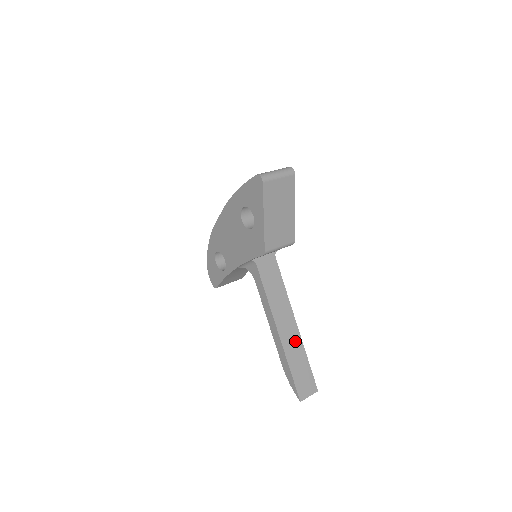
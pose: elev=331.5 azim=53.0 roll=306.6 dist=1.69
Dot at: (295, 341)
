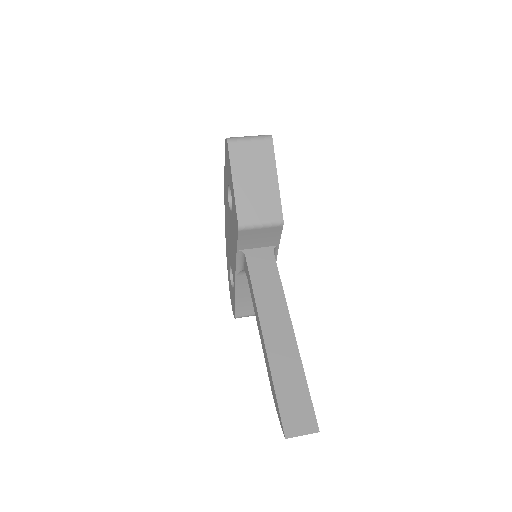
Dot at: (288, 352)
